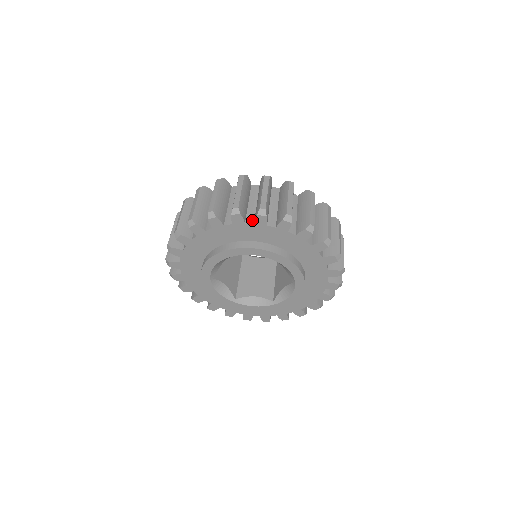
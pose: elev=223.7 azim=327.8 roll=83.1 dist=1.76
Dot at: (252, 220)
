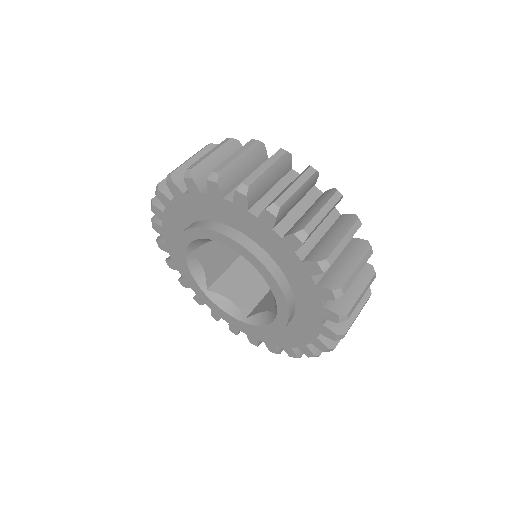
Dot at: (259, 212)
